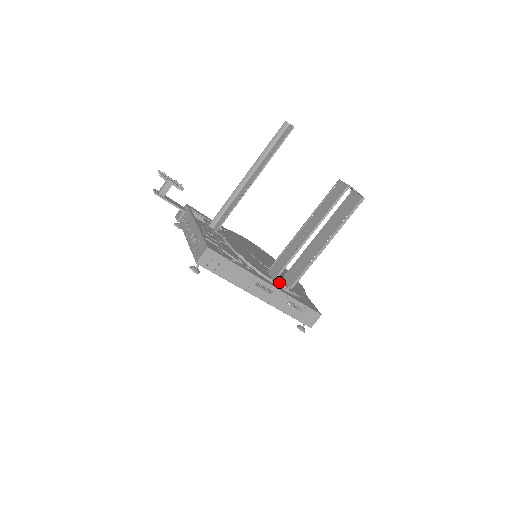
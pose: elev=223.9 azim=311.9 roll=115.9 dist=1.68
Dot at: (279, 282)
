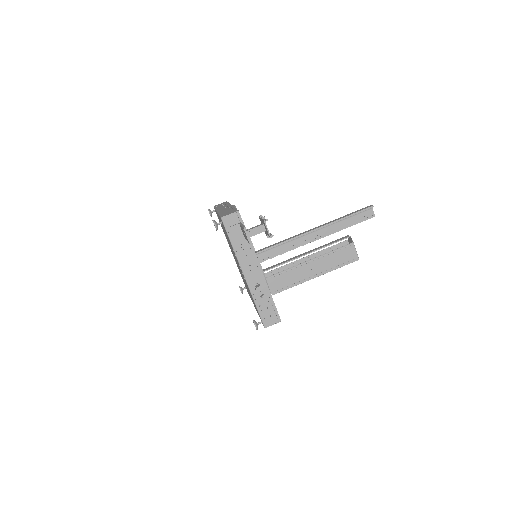
Dot at: occluded
